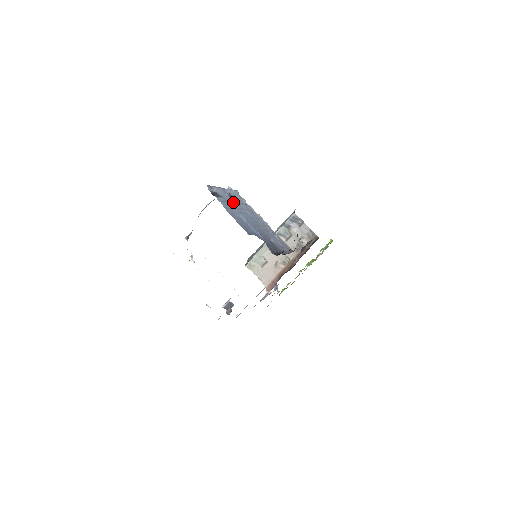
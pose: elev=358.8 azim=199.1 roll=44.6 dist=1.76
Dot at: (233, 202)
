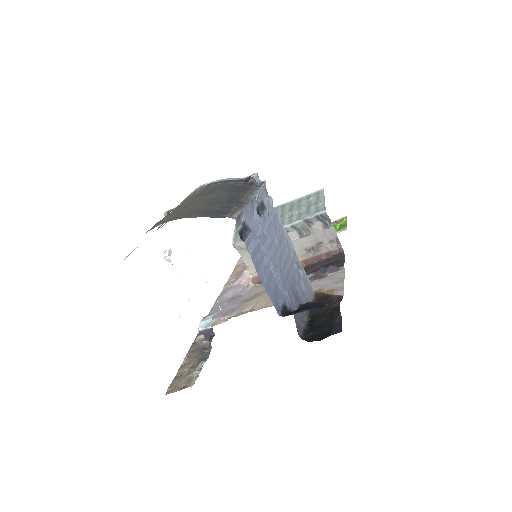
Dot at: (261, 225)
